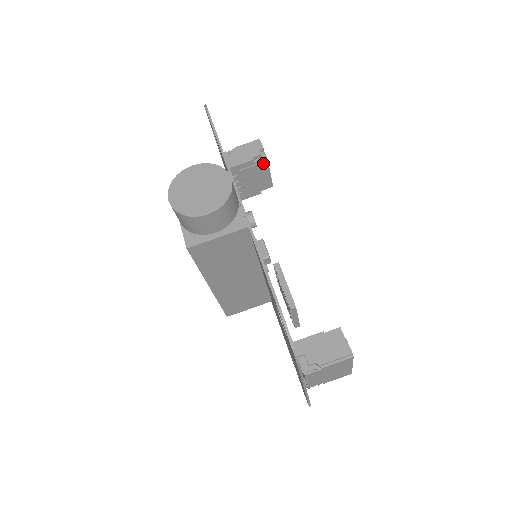
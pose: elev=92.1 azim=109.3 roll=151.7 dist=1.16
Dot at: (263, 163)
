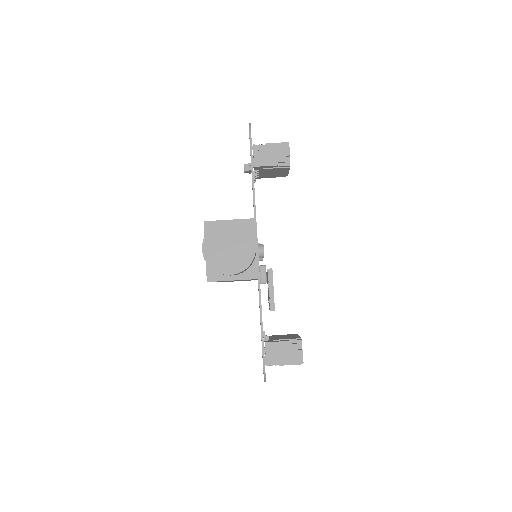
Dot at: (285, 168)
